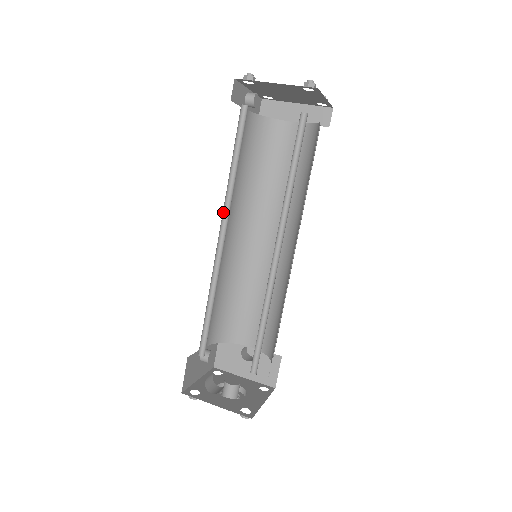
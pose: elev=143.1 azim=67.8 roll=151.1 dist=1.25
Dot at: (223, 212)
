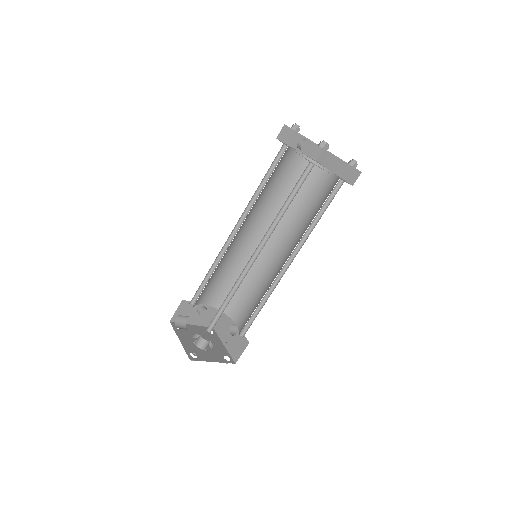
Dot at: (244, 213)
